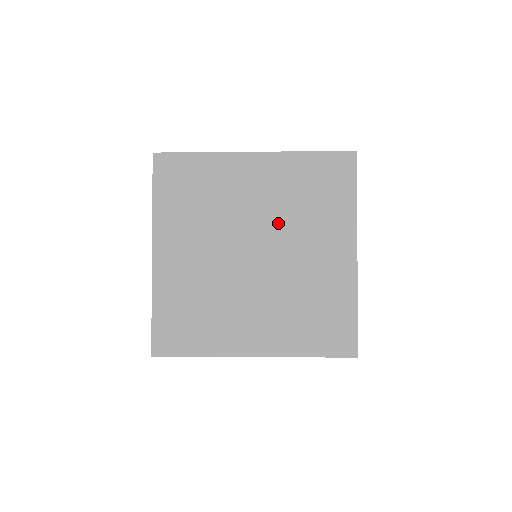
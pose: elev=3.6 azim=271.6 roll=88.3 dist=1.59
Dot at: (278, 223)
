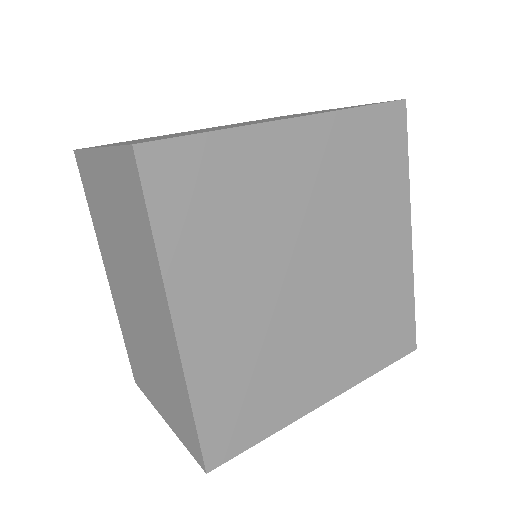
Dot at: (335, 222)
